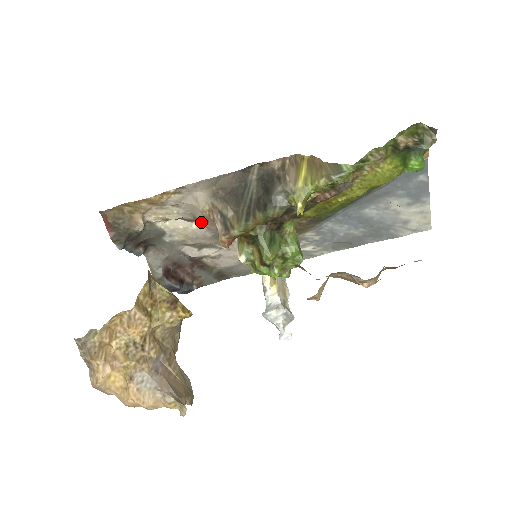
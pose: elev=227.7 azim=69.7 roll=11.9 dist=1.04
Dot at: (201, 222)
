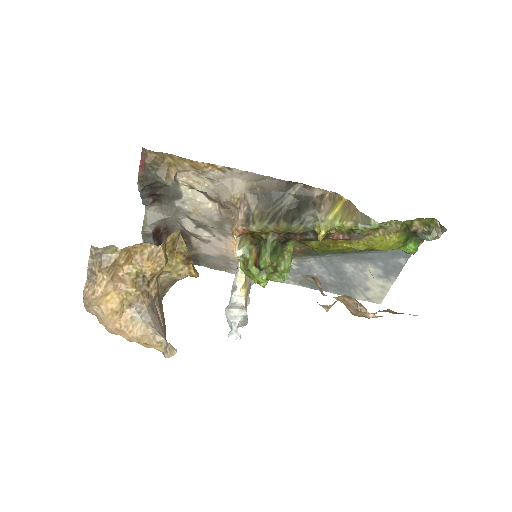
Dot at: (218, 205)
